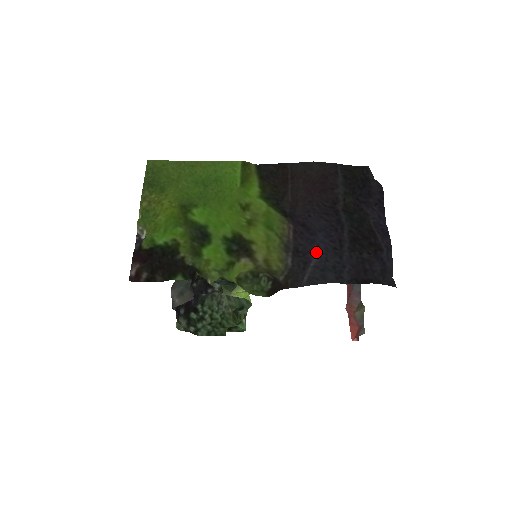
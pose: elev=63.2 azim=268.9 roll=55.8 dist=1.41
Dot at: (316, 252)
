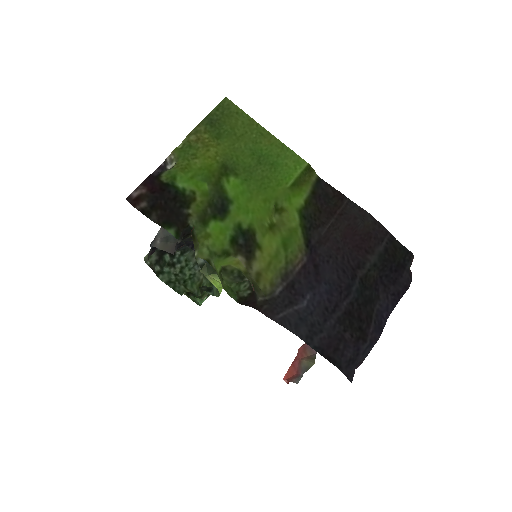
Dot at: (308, 300)
